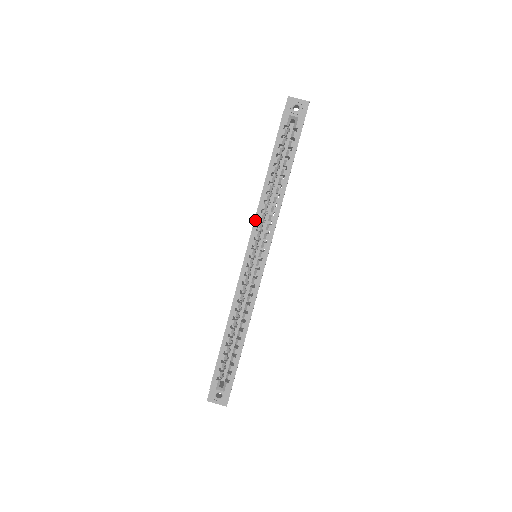
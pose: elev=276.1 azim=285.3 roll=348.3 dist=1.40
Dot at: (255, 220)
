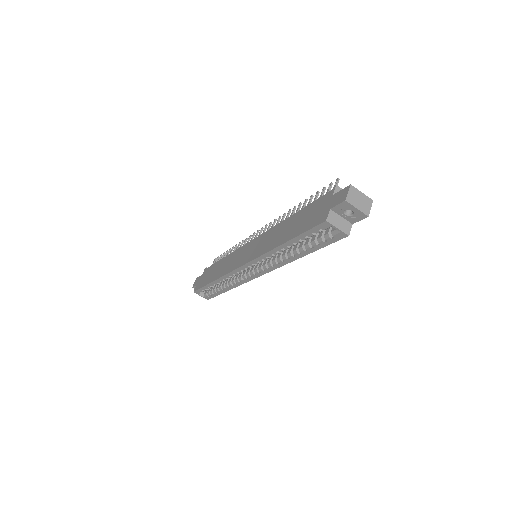
Dot at: (258, 258)
